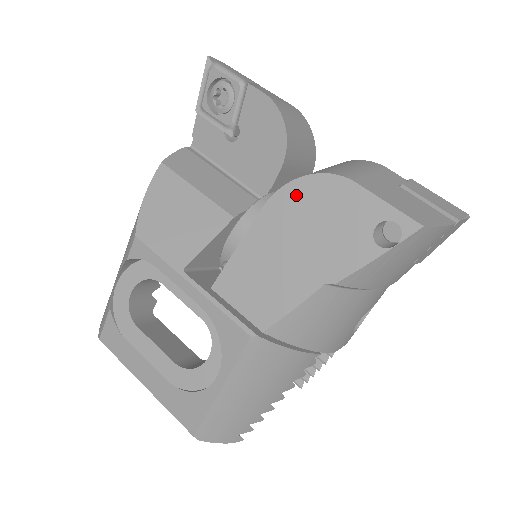
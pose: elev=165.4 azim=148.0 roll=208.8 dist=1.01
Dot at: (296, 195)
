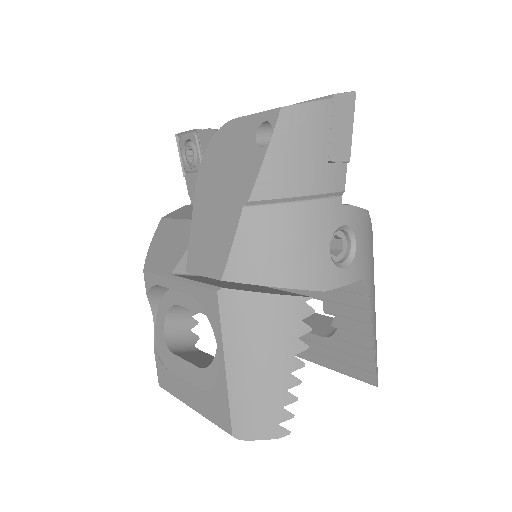
Dot at: (209, 160)
